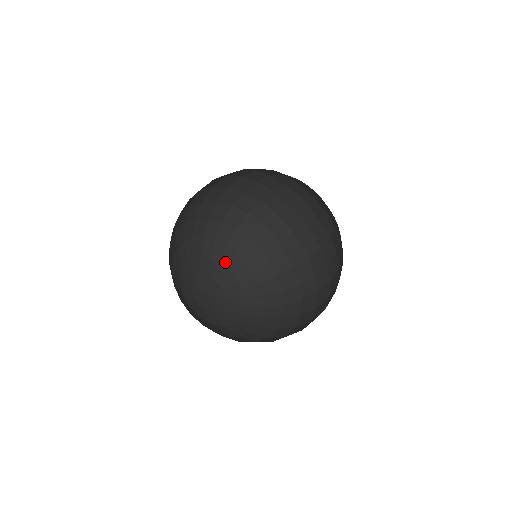
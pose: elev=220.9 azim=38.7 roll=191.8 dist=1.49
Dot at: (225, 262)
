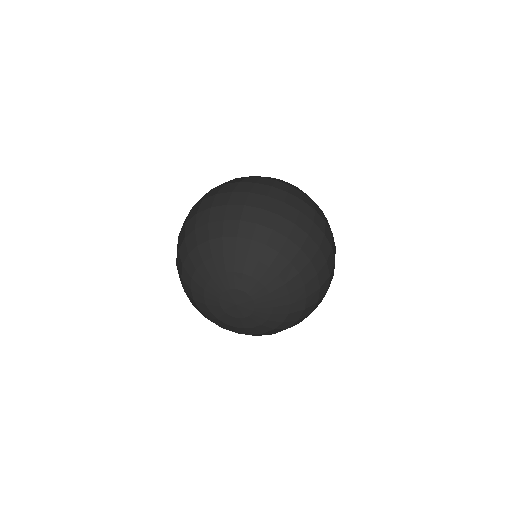
Dot at: (258, 277)
